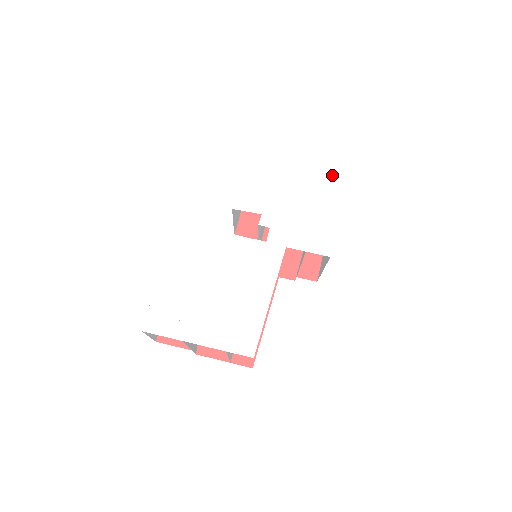
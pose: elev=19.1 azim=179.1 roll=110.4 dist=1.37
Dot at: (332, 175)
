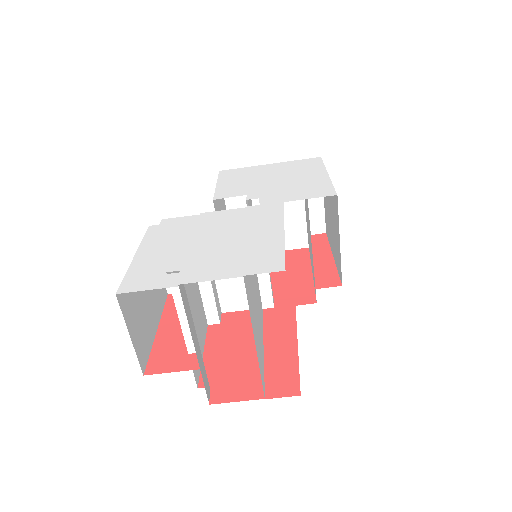
Dot at: (308, 165)
